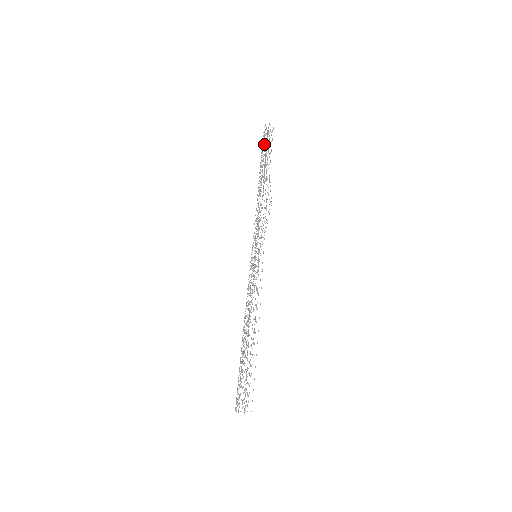
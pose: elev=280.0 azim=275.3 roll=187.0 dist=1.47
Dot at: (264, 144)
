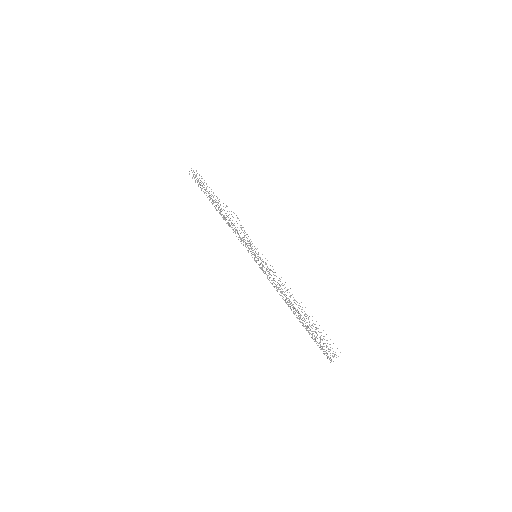
Dot at: occluded
